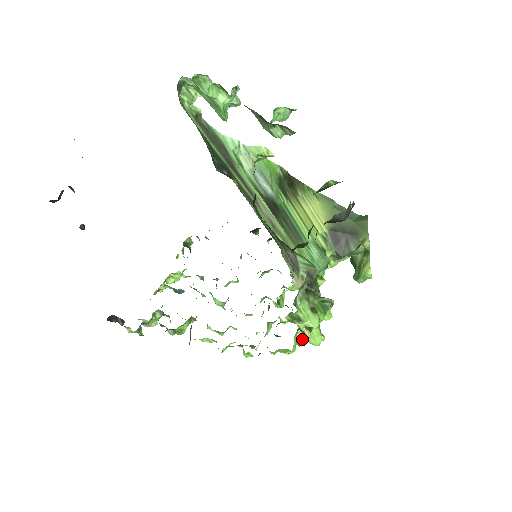
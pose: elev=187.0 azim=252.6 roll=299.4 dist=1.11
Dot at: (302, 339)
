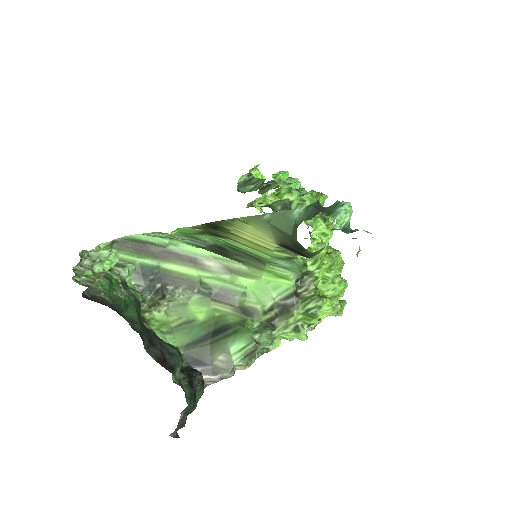
Dot at: occluded
